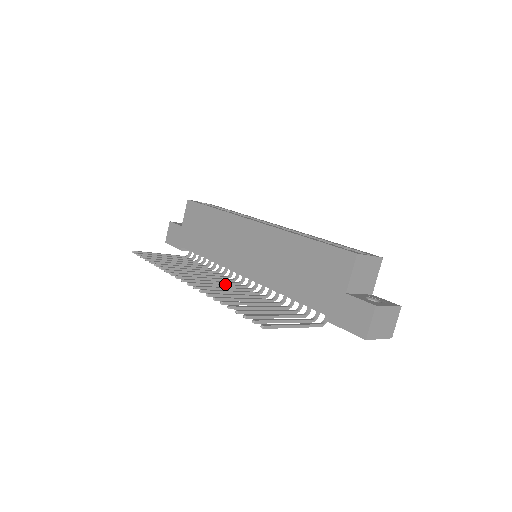
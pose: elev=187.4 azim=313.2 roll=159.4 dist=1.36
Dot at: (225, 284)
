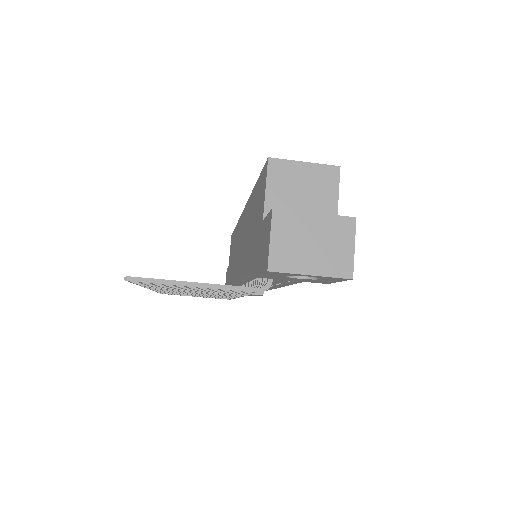
Dot at: occluded
